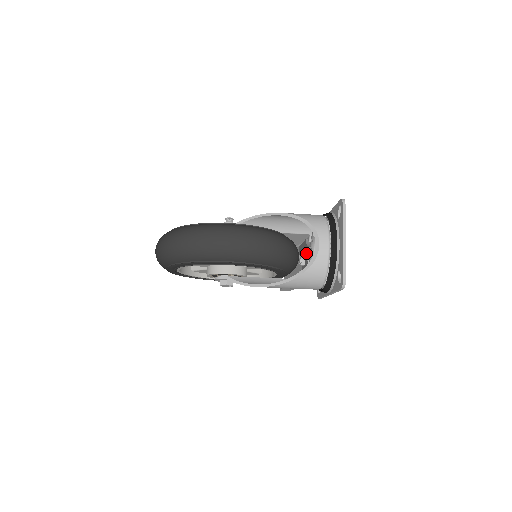
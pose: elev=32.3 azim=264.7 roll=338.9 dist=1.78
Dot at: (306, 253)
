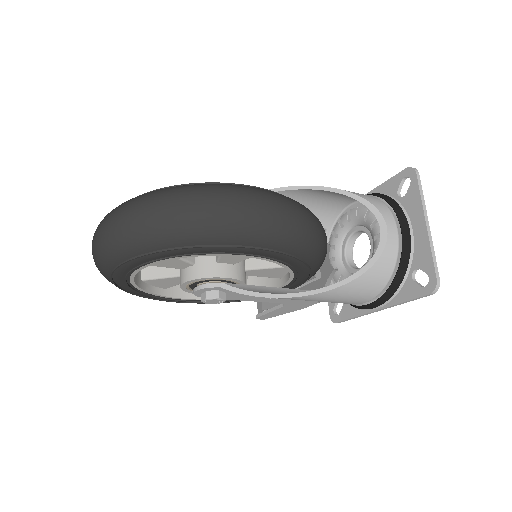
Dot at: occluded
